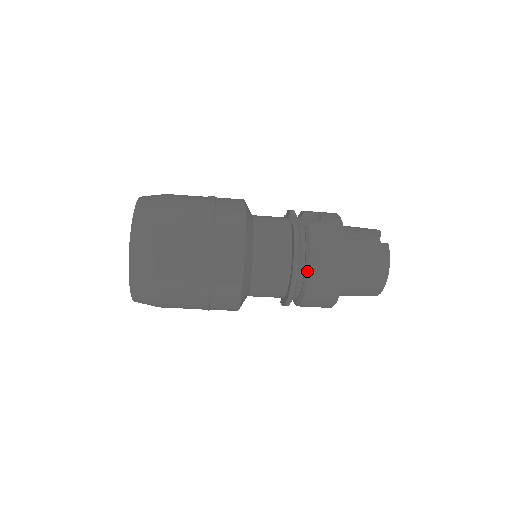
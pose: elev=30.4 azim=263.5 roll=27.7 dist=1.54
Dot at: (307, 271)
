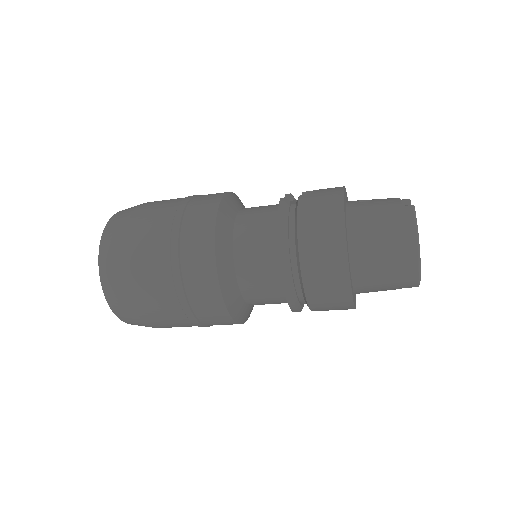
Dot at: (297, 248)
